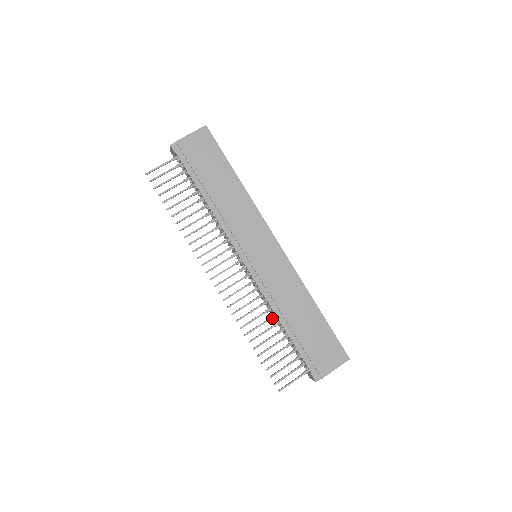
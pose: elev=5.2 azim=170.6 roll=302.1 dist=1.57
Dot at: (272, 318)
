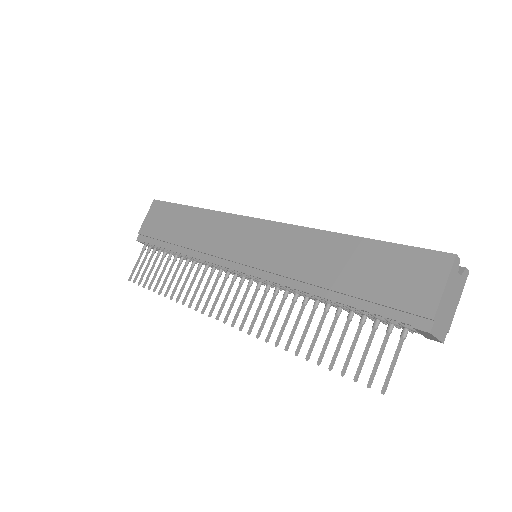
Dot at: (305, 301)
